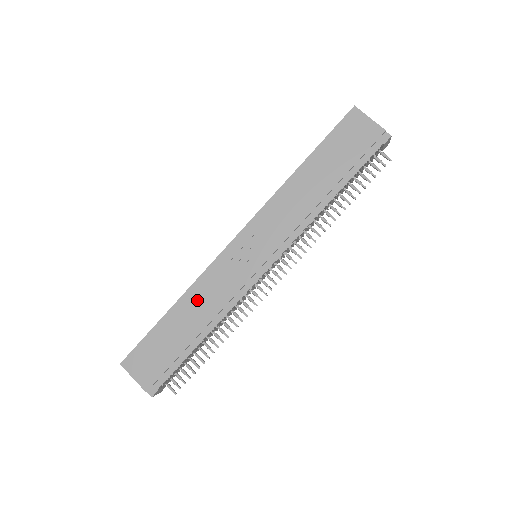
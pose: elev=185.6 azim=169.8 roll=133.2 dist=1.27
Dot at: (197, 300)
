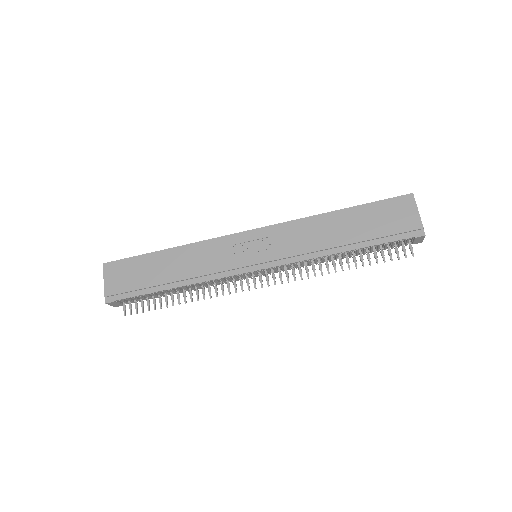
Dot at: (189, 256)
